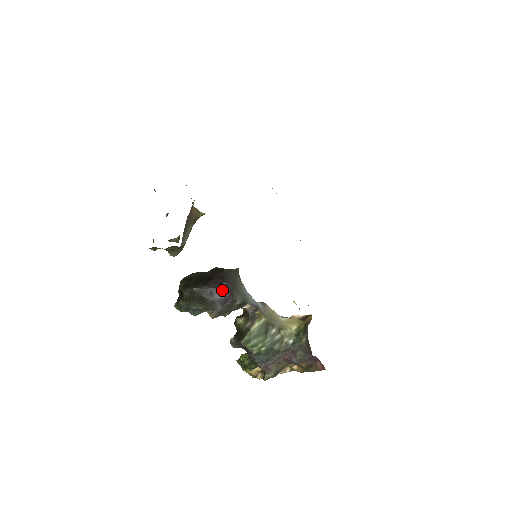
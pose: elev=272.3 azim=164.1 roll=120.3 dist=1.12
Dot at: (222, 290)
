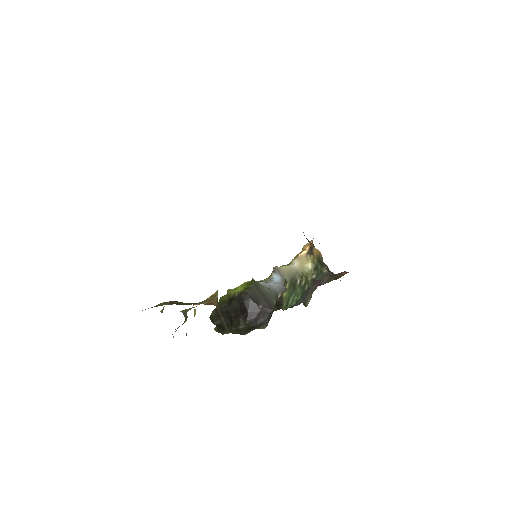
Dot at: (263, 313)
